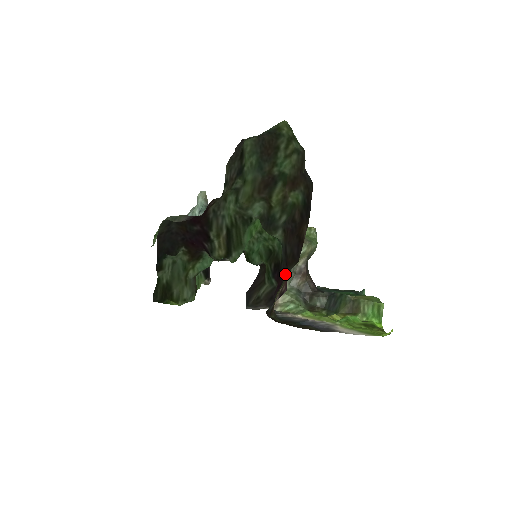
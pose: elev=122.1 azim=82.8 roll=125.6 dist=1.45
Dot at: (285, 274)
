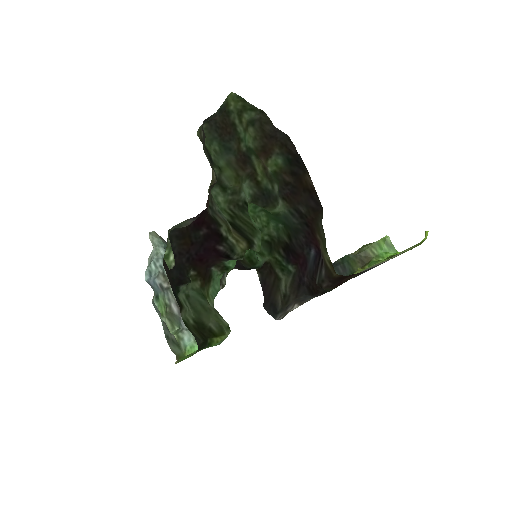
Dot at: (317, 230)
